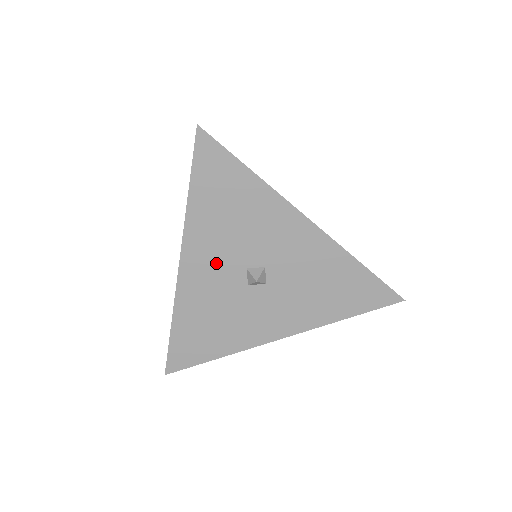
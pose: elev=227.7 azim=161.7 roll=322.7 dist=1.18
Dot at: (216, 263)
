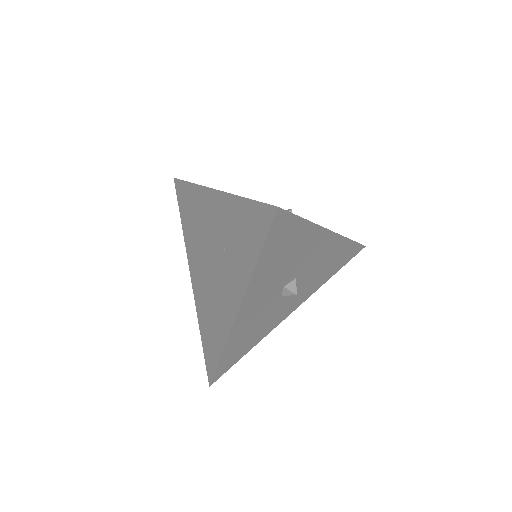
Dot at: (264, 297)
